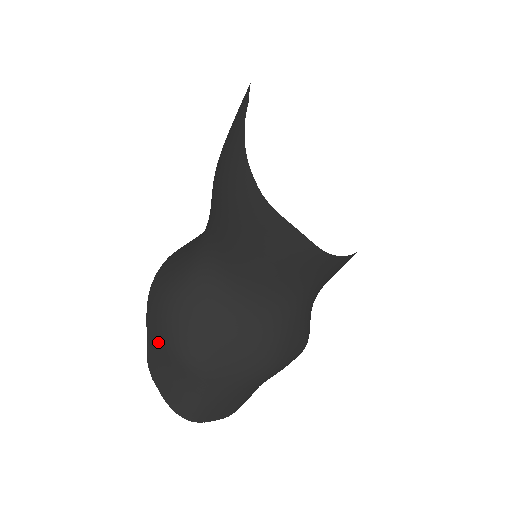
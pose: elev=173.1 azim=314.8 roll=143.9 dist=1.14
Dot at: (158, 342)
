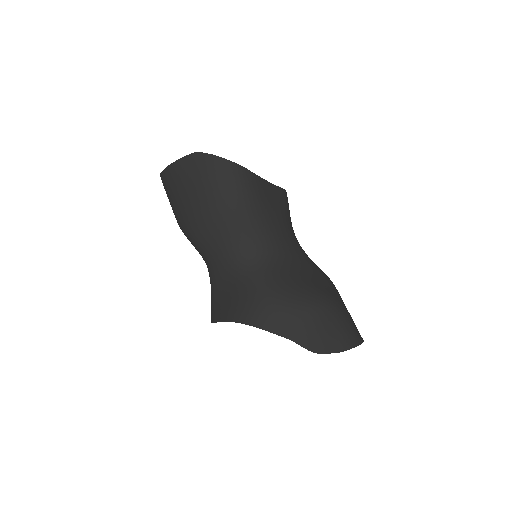
Dot at: (302, 323)
